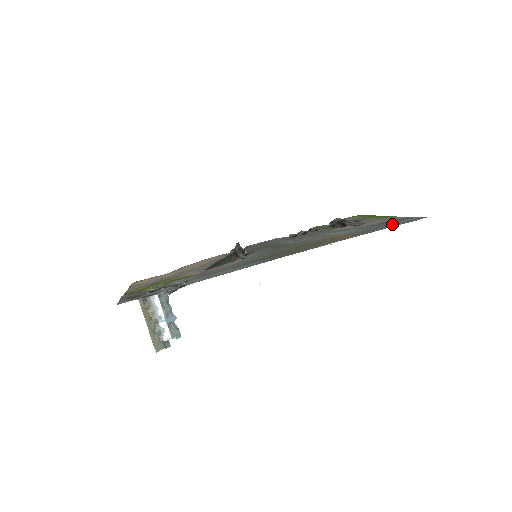
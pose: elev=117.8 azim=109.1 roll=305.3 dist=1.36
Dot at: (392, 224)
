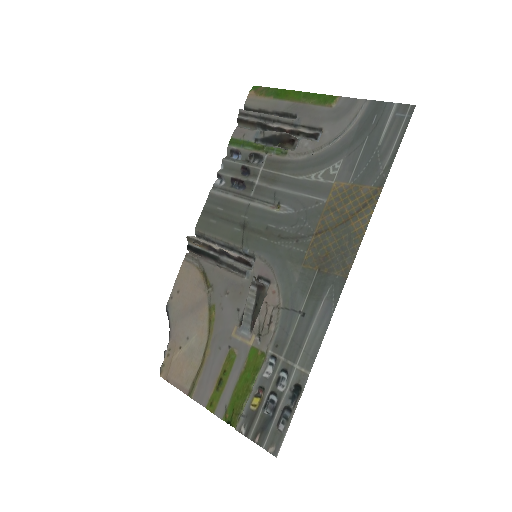
Dot at: (384, 138)
